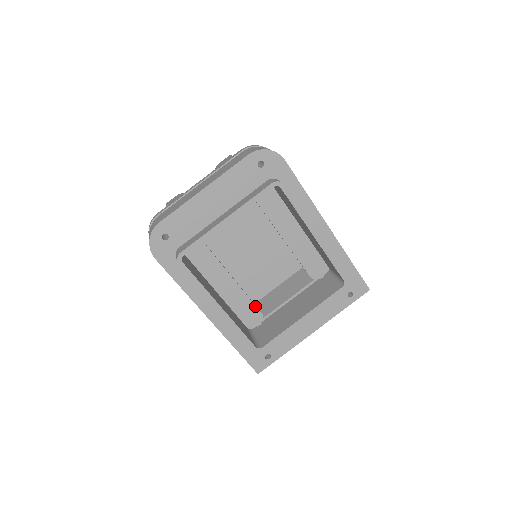
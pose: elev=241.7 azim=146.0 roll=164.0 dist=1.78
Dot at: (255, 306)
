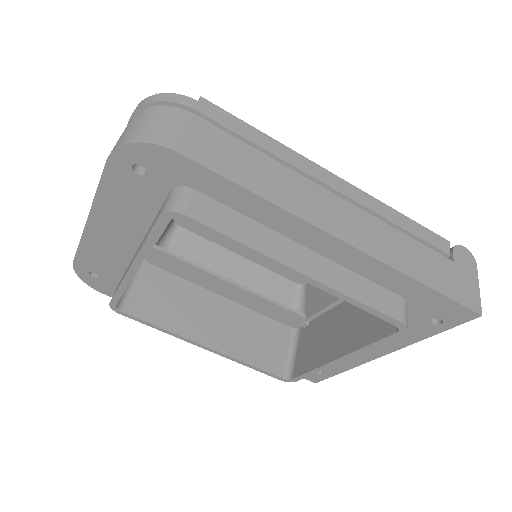
Dot at: (287, 310)
